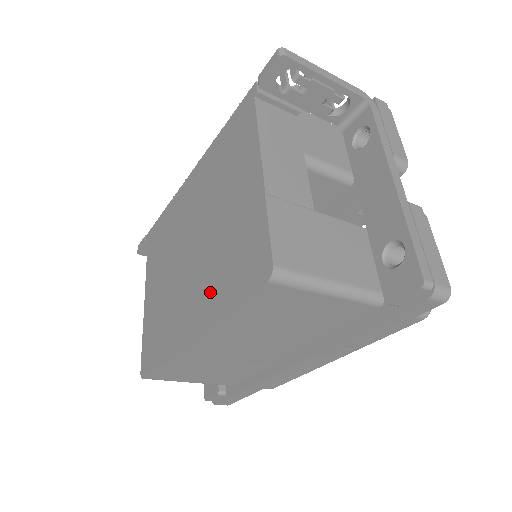
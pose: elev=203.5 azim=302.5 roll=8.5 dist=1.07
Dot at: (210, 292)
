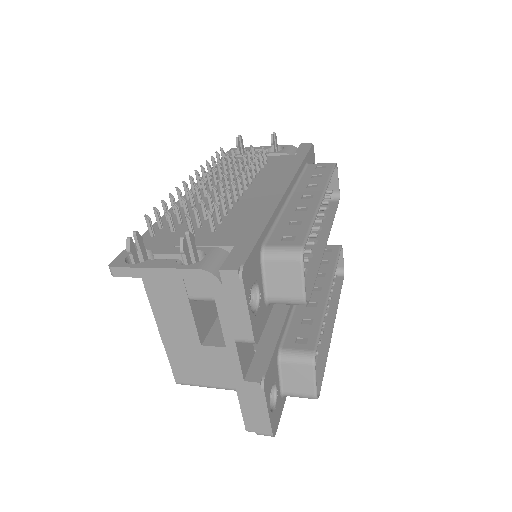
Dot at: occluded
